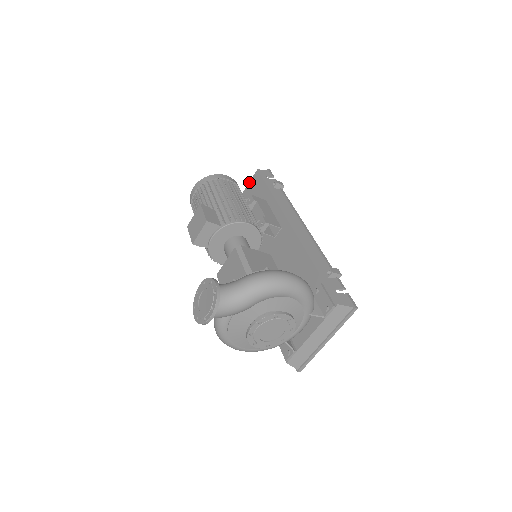
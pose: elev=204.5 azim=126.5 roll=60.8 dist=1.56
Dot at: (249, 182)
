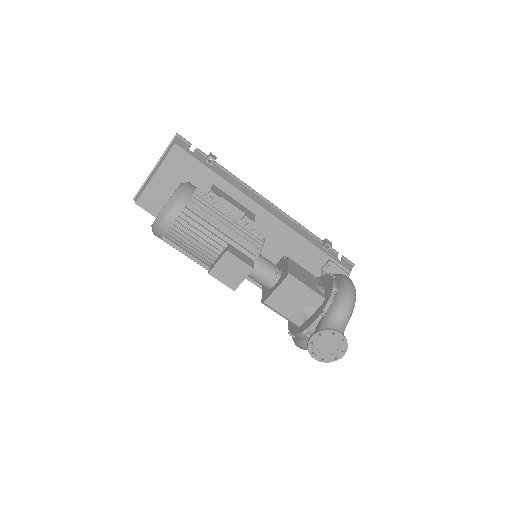
Dot at: (165, 159)
